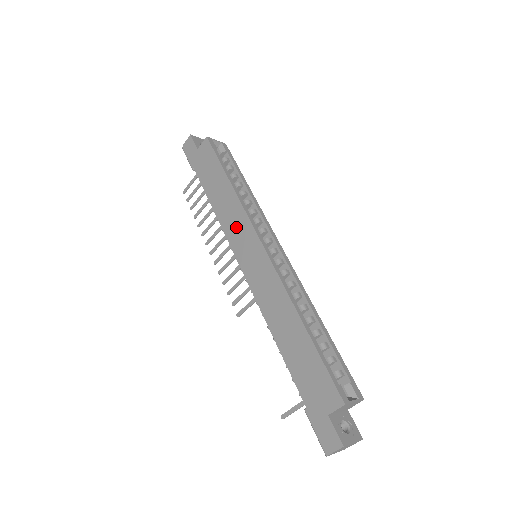
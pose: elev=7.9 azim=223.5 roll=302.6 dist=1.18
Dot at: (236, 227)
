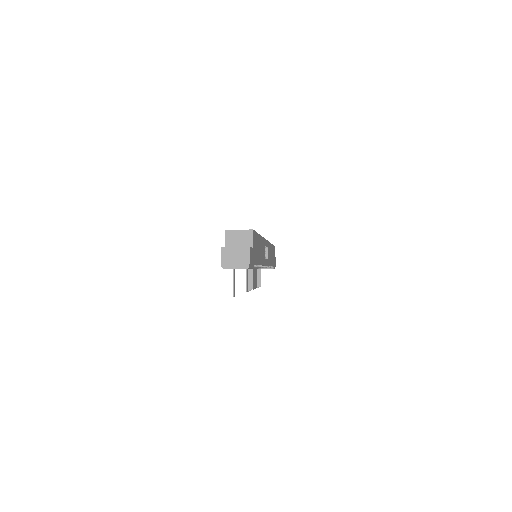
Dot at: occluded
